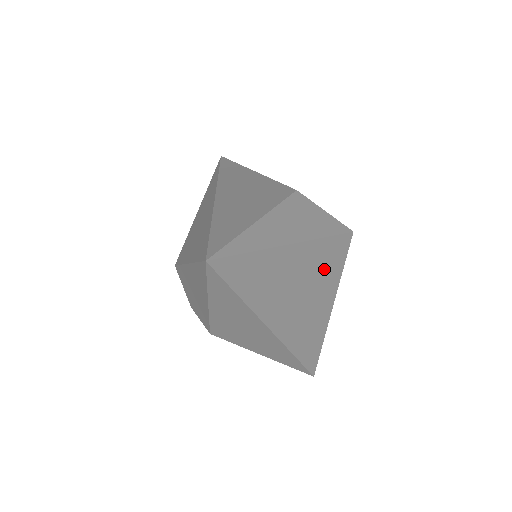
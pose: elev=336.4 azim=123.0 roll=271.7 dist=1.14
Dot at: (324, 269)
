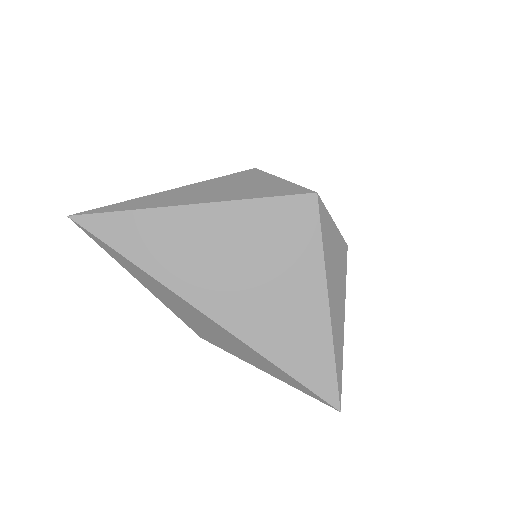
Dot at: (274, 241)
